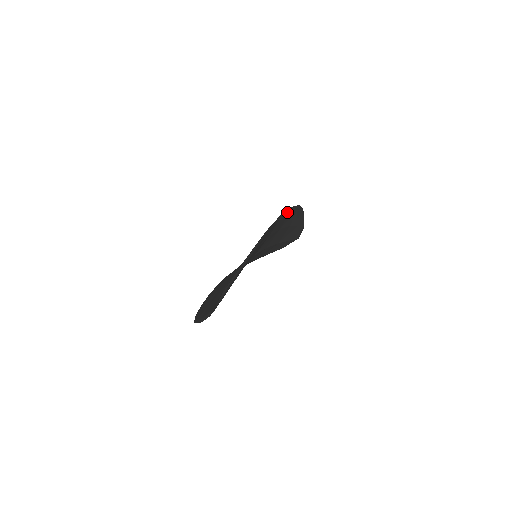
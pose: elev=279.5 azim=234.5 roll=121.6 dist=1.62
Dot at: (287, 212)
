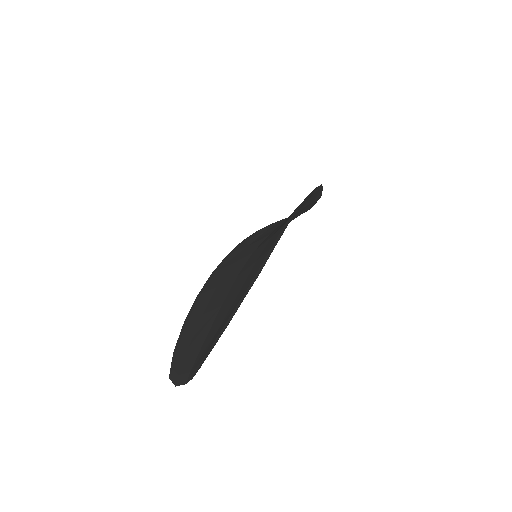
Dot at: occluded
